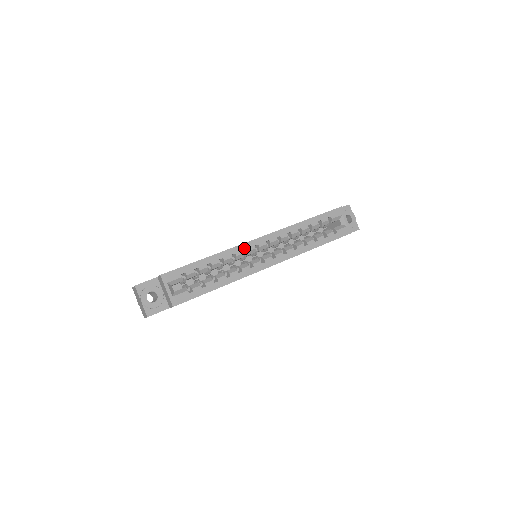
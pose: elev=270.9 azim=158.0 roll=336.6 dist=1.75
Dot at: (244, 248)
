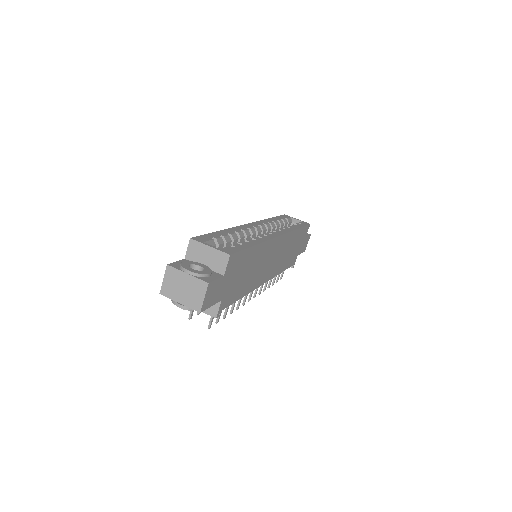
Dot at: (245, 227)
